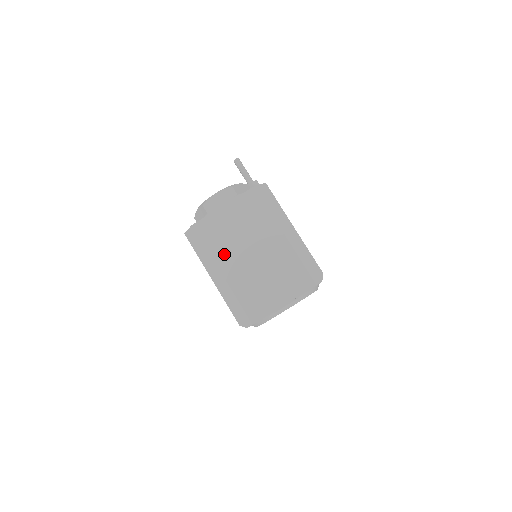
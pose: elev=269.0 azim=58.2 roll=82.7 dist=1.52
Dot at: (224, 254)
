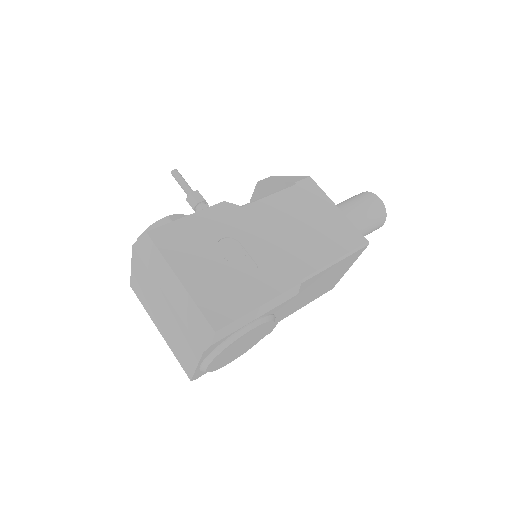
Dot at: (152, 313)
